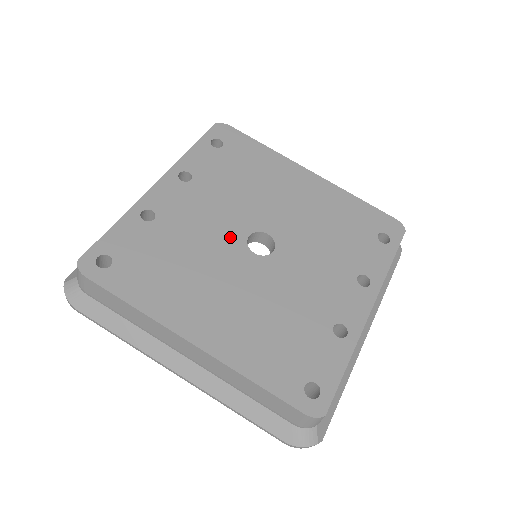
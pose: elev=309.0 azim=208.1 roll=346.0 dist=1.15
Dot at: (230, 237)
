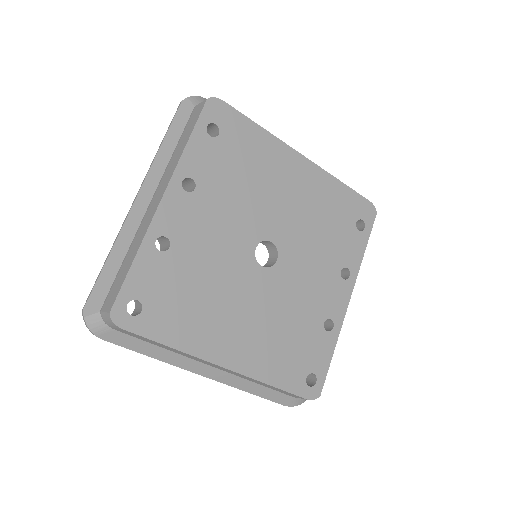
Dot at: (240, 253)
